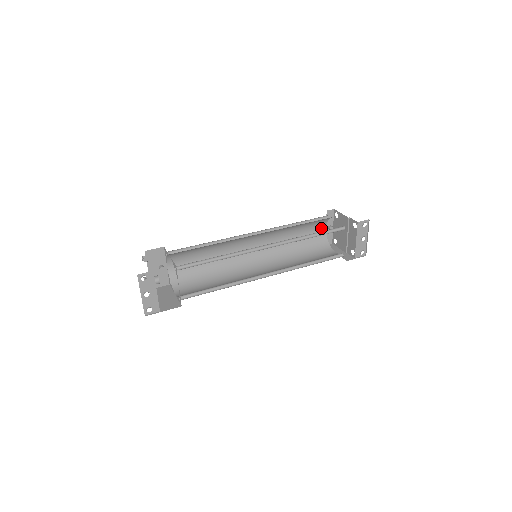
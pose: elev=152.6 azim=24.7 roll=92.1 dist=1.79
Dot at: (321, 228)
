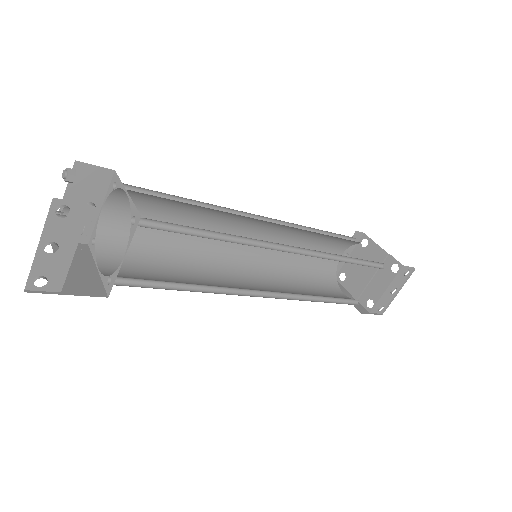
Dot at: (337, 252)
